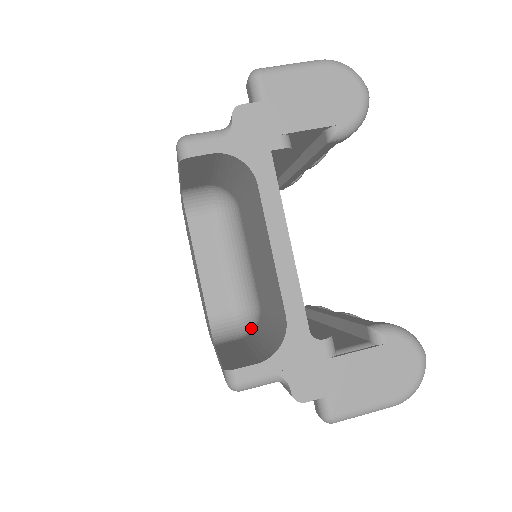
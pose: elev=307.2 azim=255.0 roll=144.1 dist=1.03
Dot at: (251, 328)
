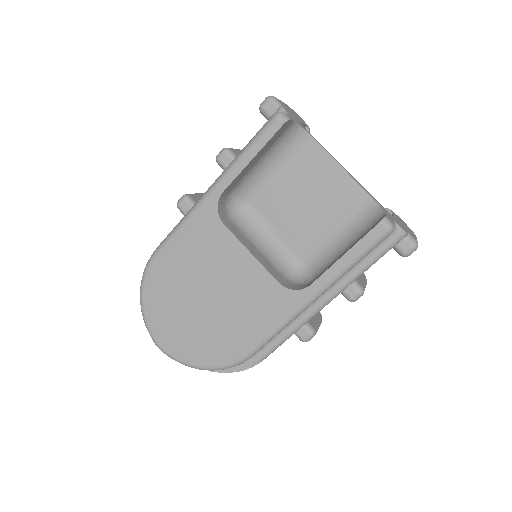
Dot at: (309, 277)
